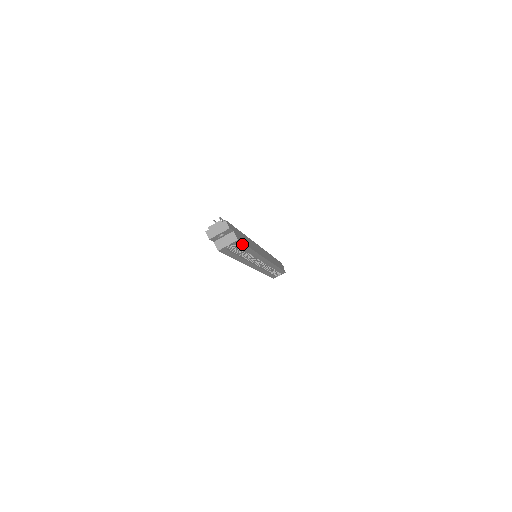
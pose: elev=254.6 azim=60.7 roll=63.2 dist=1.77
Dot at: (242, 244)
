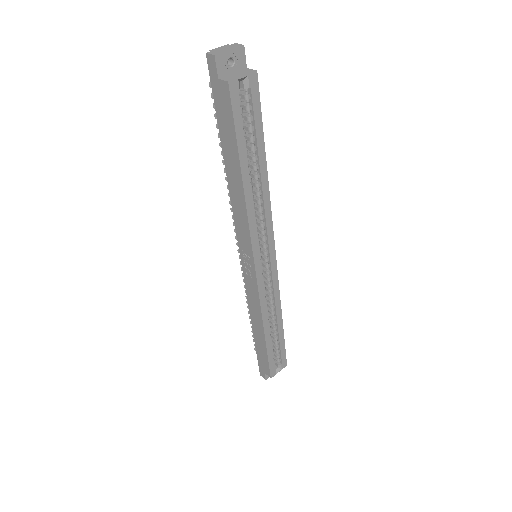
Dot at: (258, 107)
